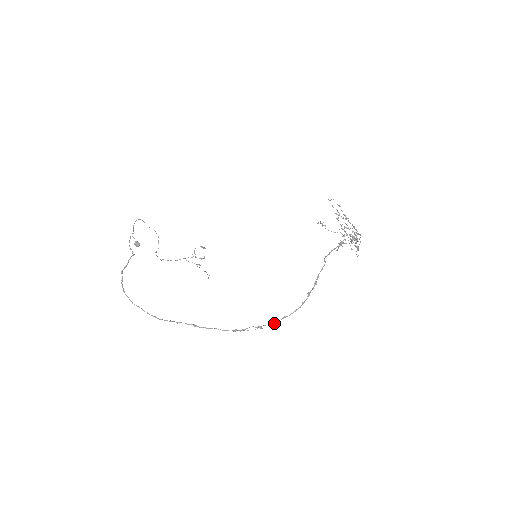
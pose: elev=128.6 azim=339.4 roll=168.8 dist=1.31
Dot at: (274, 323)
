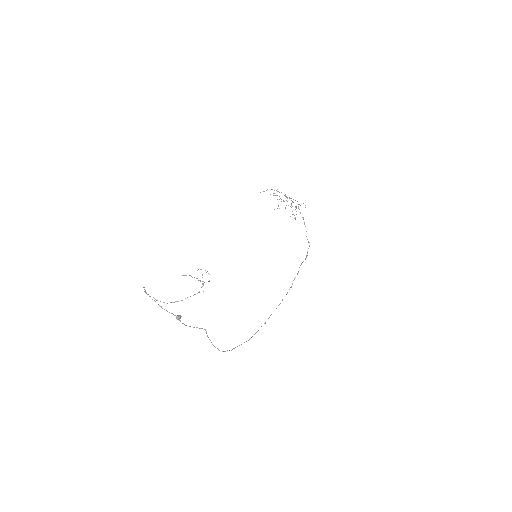
Dot at: occluded
